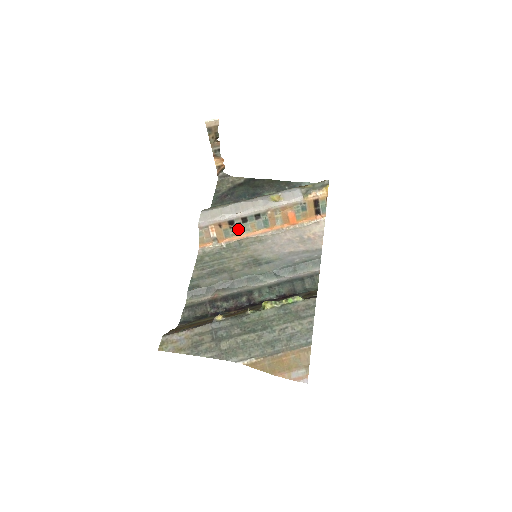
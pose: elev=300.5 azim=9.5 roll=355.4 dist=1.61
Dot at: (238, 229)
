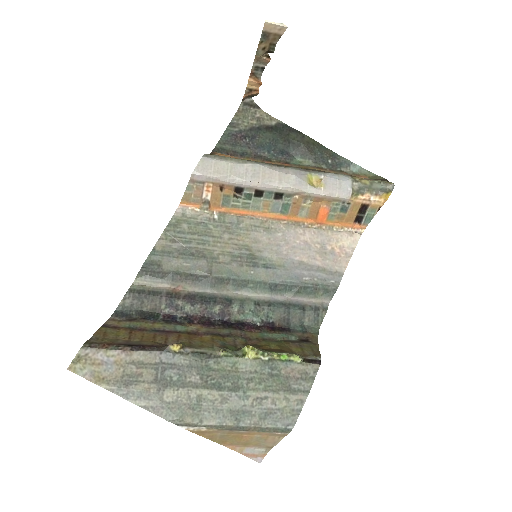
Dot at: (244, 201)
